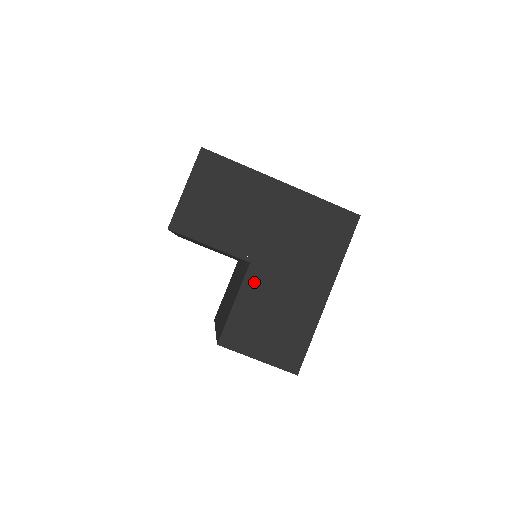
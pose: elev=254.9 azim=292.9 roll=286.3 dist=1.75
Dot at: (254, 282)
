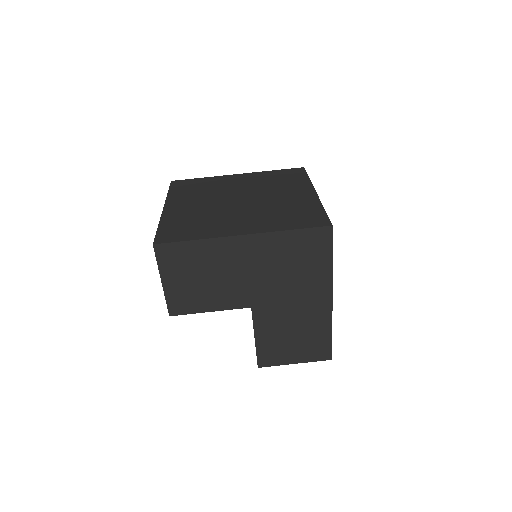
Dot at: (262, 319)
